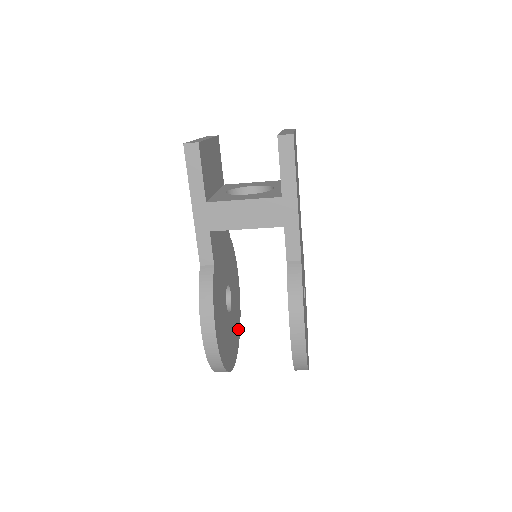
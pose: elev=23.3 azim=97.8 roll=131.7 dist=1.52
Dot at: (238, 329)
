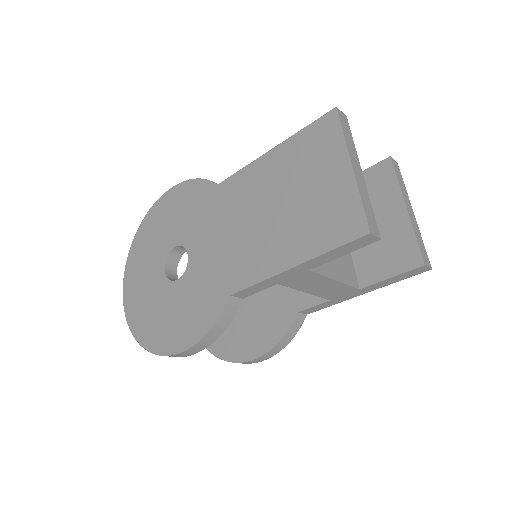
Dot at: occluded
